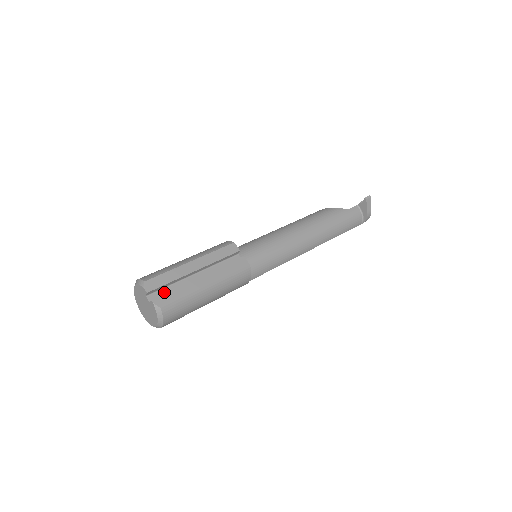
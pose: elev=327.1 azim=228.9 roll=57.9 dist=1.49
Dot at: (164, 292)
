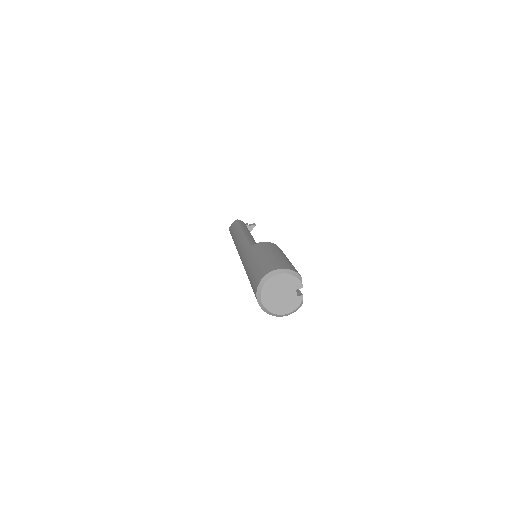
Dot at: occluded
